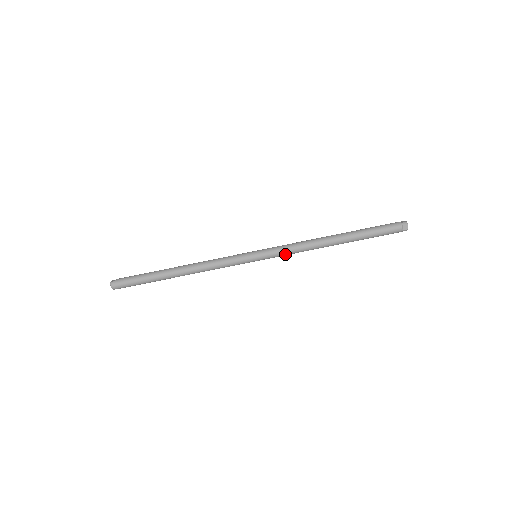
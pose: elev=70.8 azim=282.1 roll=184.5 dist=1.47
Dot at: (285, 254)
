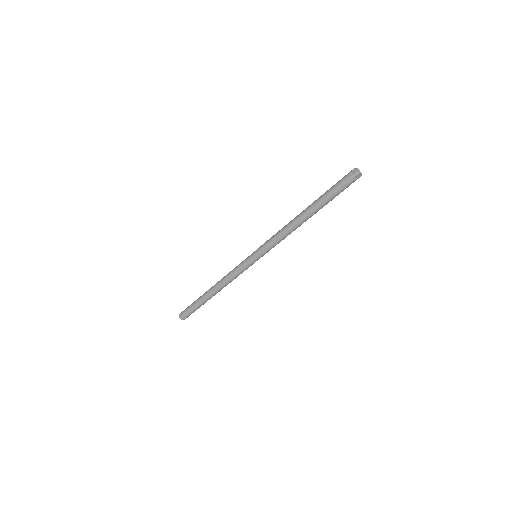
Dot at: occluded
